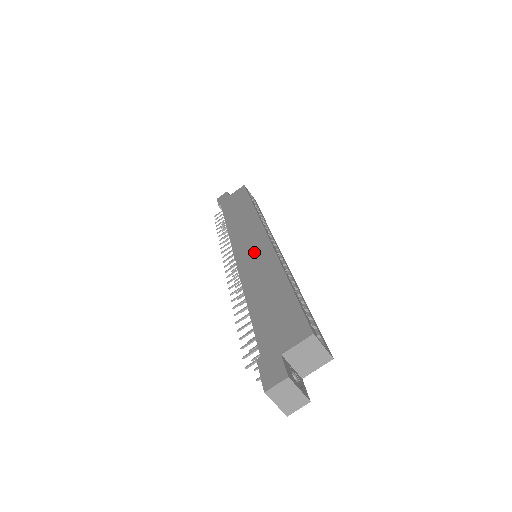
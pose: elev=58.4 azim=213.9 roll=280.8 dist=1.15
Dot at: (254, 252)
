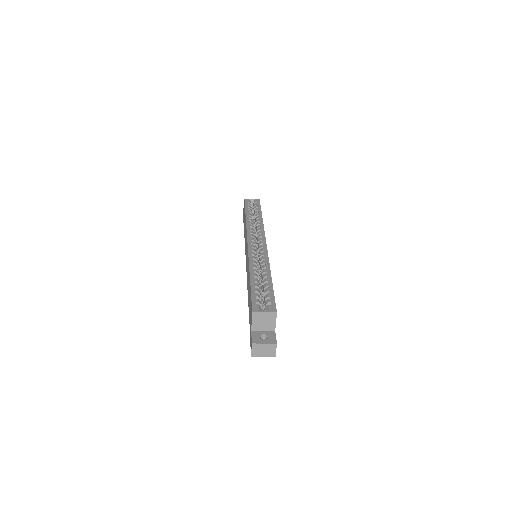
Dot at: occluded
